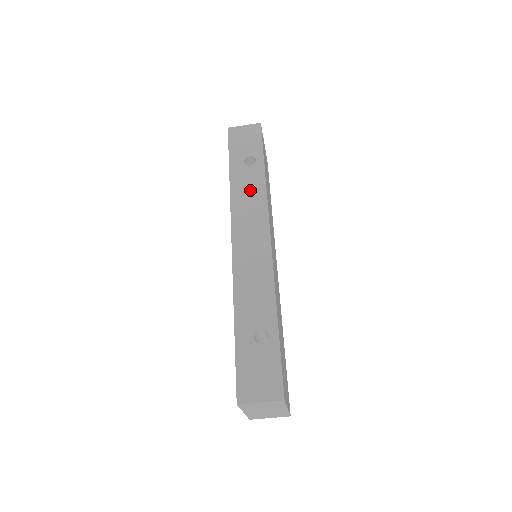
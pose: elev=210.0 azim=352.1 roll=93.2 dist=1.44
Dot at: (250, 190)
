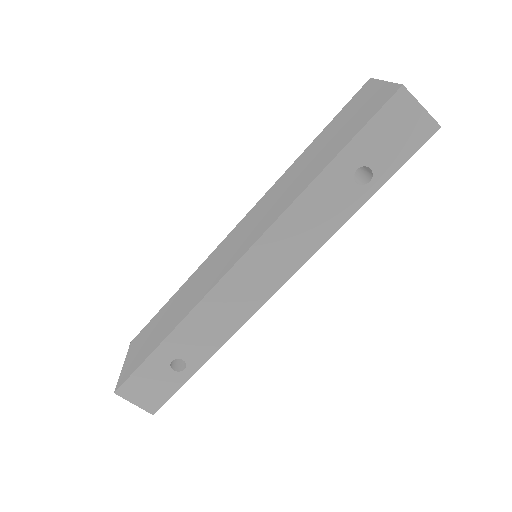
Dot at: (318, 218)
